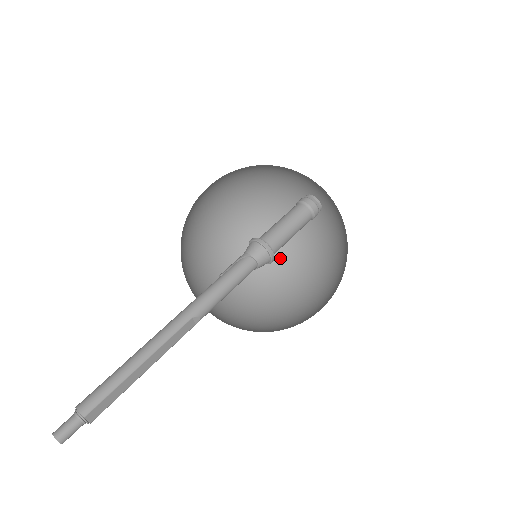
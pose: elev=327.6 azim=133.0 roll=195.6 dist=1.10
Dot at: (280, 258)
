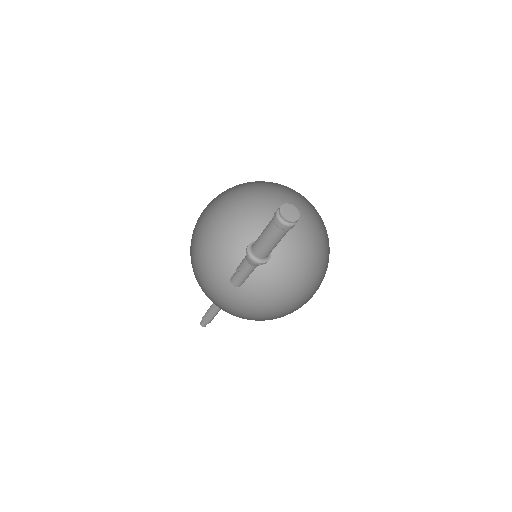
Dot at: (288, 190)
